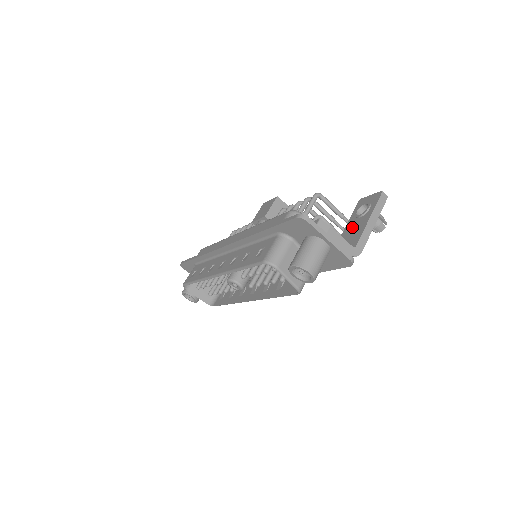
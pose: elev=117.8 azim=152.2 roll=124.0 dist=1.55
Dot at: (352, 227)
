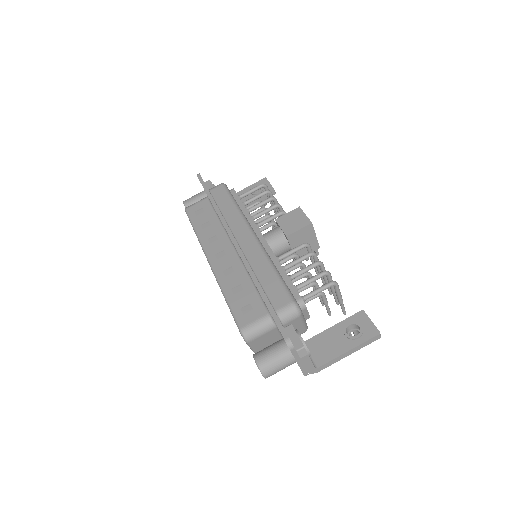
Dot at: (333, 338)
